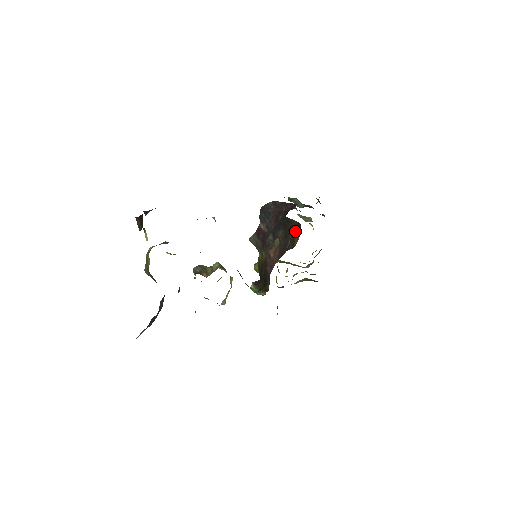
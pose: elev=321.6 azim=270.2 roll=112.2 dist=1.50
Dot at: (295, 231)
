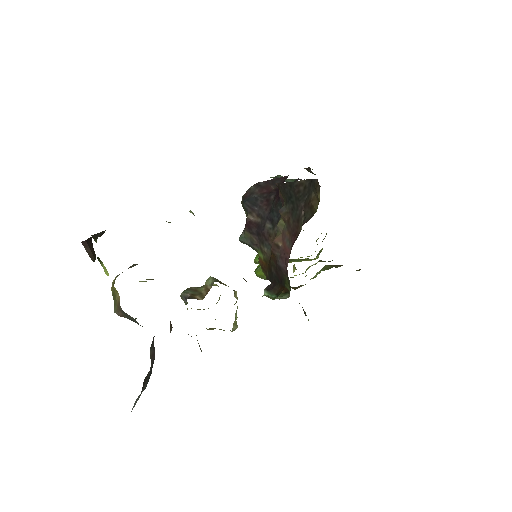
Dot at: (308, 194)
